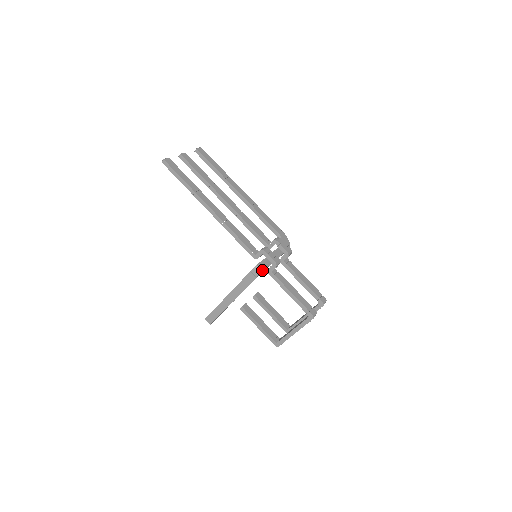
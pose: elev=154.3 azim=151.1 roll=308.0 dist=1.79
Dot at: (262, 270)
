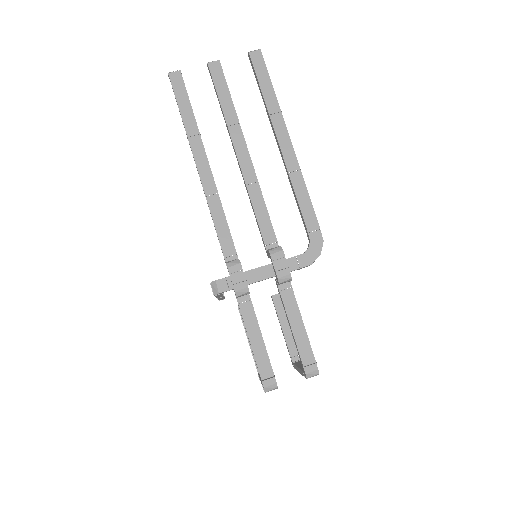
Dot at: (220, 291)
